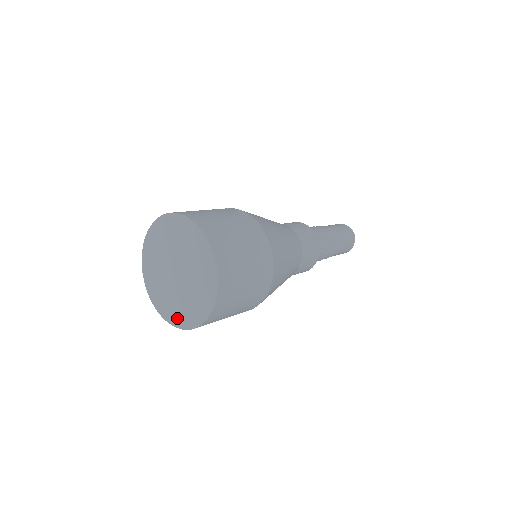
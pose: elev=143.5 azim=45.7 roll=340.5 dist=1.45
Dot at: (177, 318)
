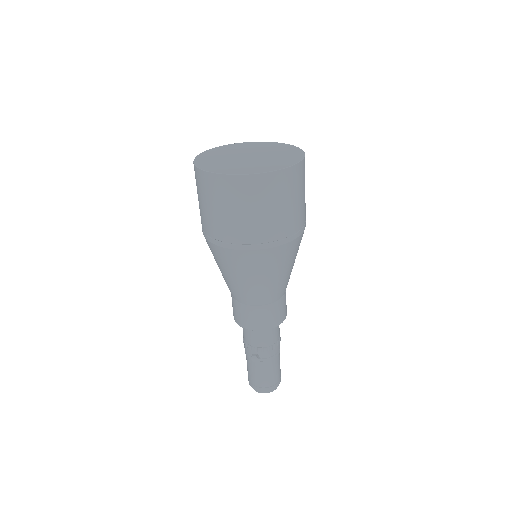
Dot at: (248, 170)
